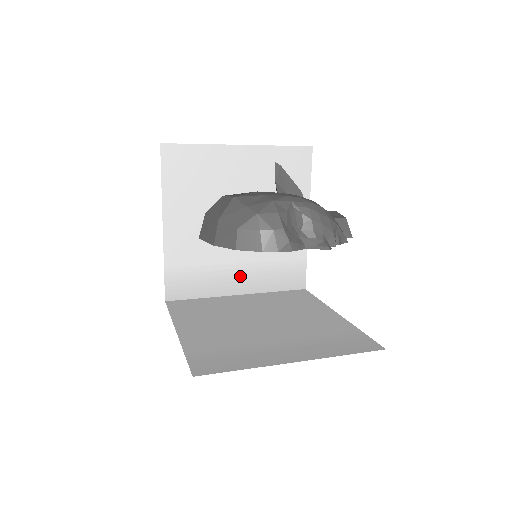
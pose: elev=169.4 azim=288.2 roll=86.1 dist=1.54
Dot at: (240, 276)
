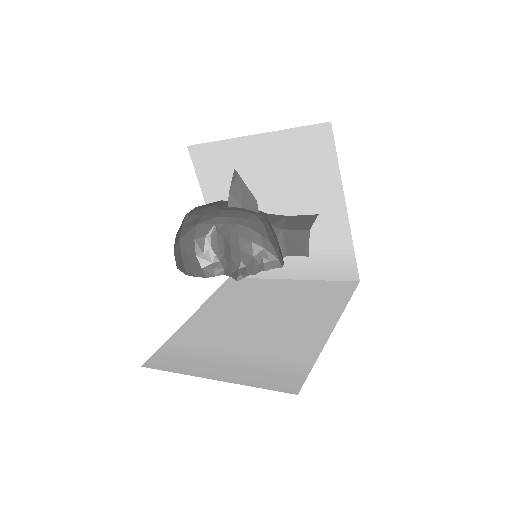
Dot at: (286, 262)
